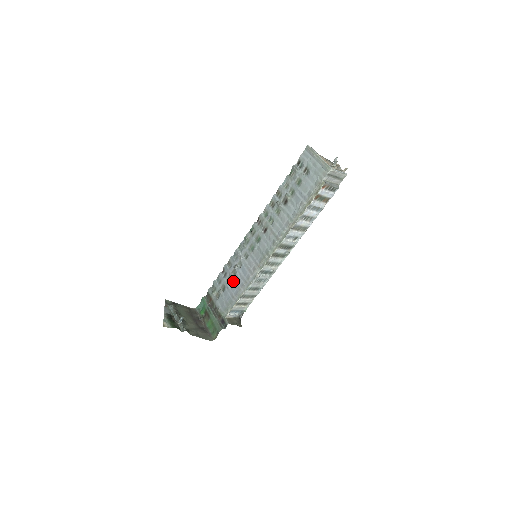
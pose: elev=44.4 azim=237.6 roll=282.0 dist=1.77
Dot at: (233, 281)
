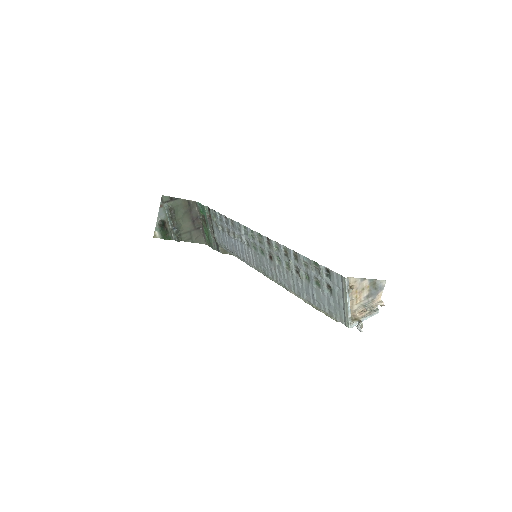
Dot at: (231, 240)
